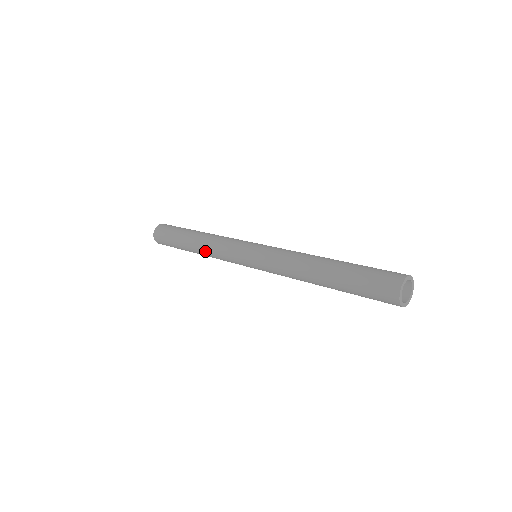
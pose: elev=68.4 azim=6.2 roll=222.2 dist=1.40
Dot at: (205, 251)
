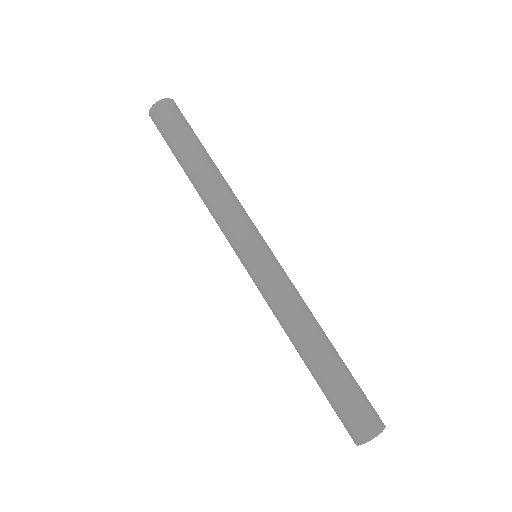
Dot at: (203, 199)
